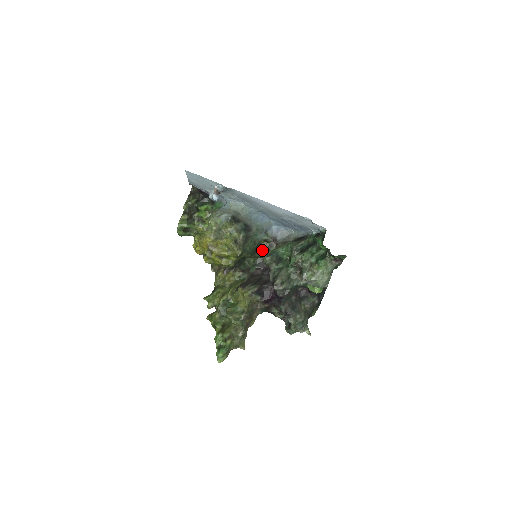
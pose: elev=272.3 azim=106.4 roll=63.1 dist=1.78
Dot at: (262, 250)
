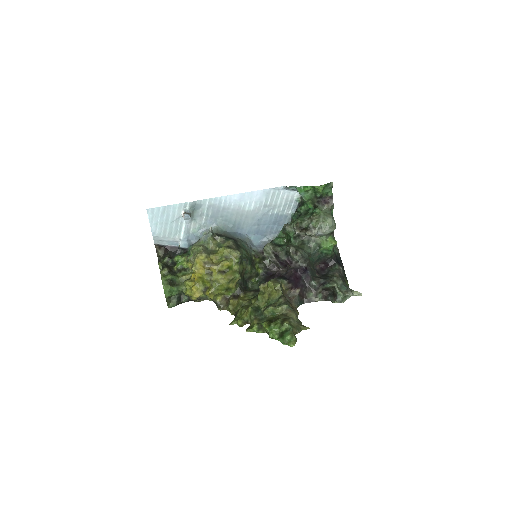
Dot at: (258, 265)
